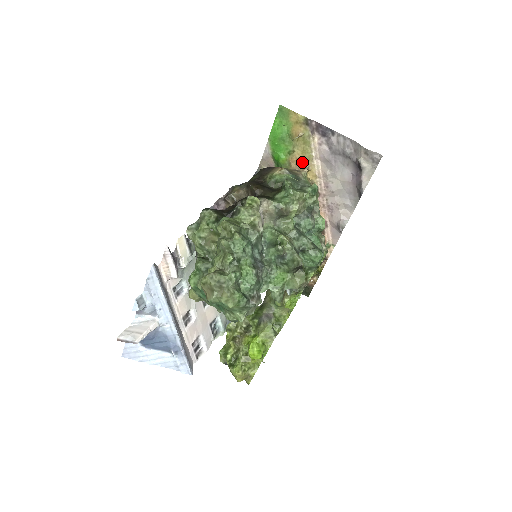
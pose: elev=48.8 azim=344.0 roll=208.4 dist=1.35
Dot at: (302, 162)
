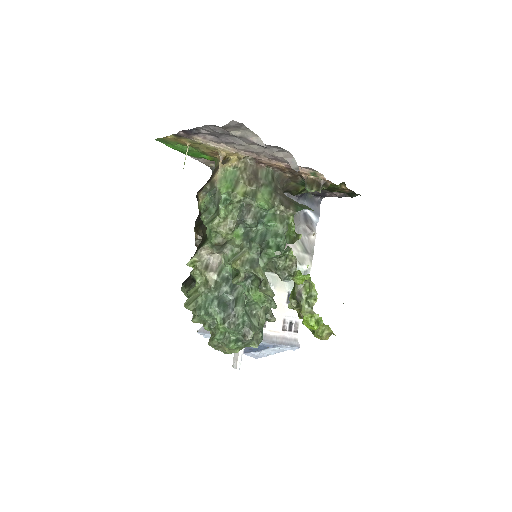
Dot at: (216, 153)
